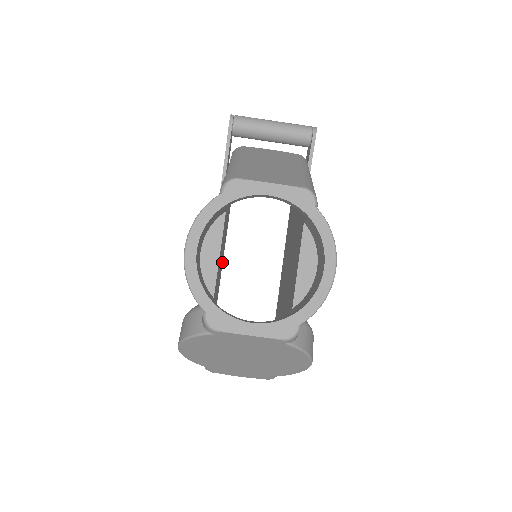
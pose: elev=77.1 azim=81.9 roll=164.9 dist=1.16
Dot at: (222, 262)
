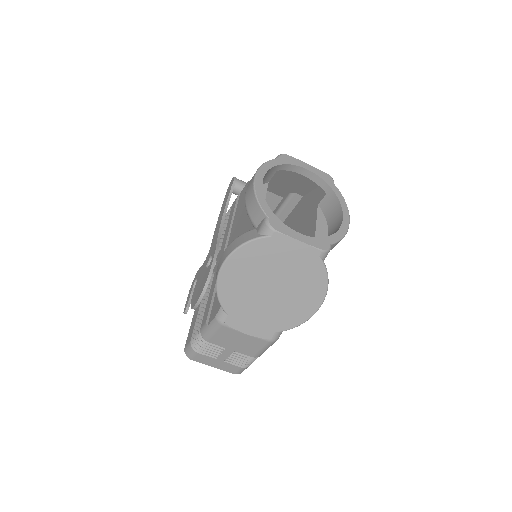
Dot at: occluded
